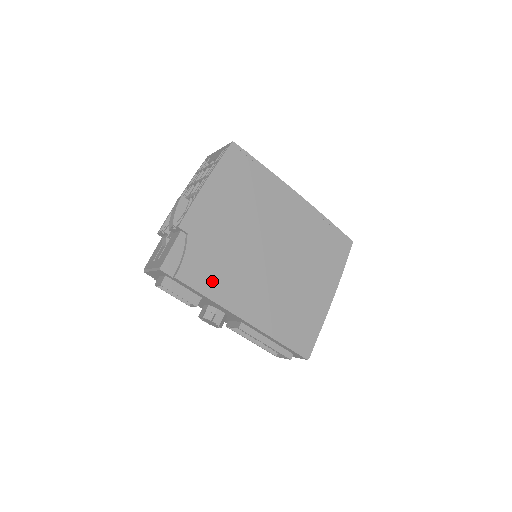
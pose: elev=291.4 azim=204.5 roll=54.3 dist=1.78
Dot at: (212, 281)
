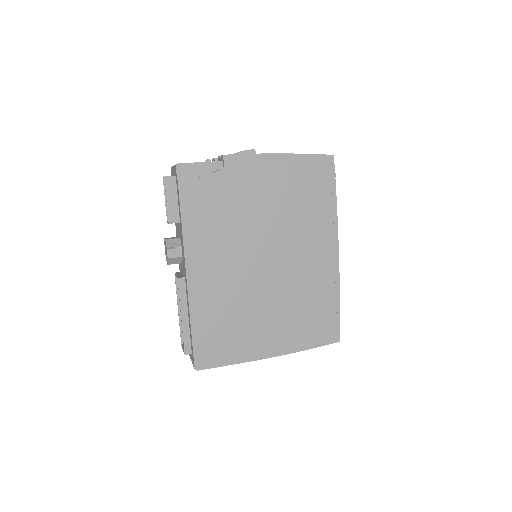
Dot at: (199, 218)
